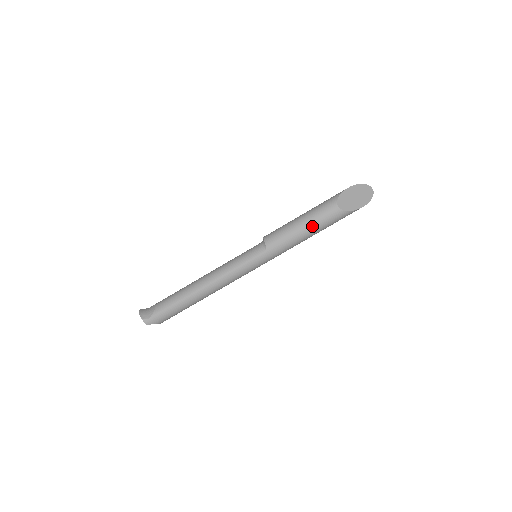
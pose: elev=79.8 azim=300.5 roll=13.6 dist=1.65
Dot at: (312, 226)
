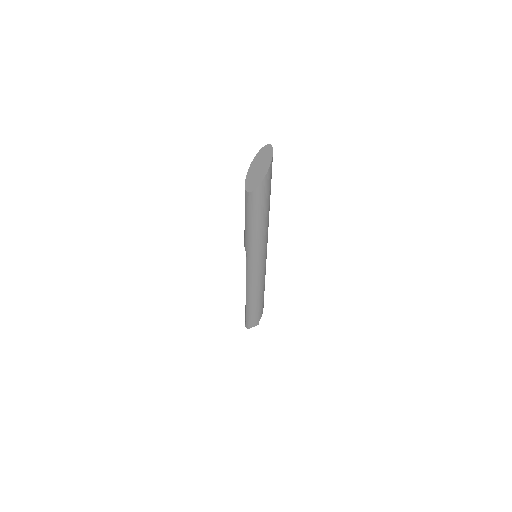
Dot at: (249, 218)
